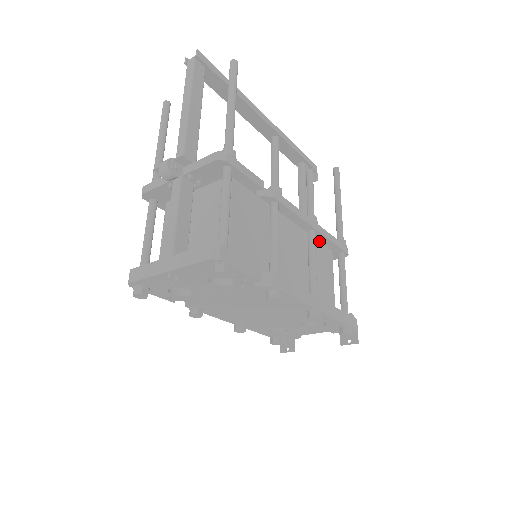
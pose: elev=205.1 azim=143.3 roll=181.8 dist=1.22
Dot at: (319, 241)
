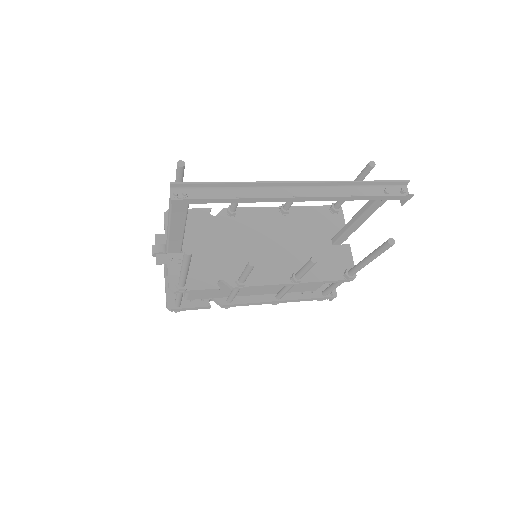
Dot at: occluded
